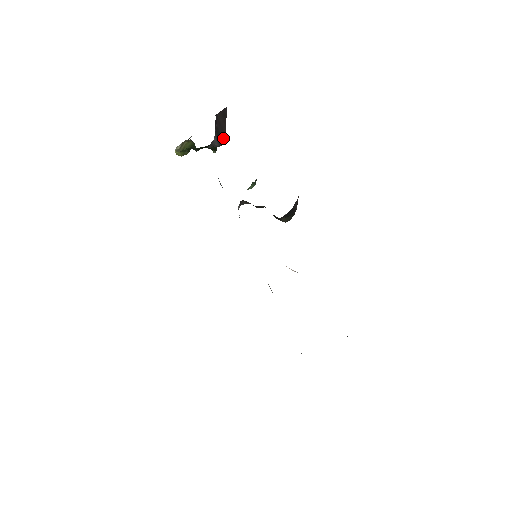
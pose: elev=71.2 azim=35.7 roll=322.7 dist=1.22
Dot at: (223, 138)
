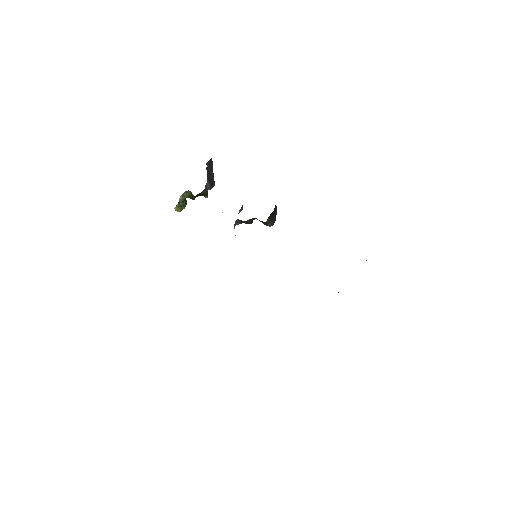
Dot at: (212, 182)
